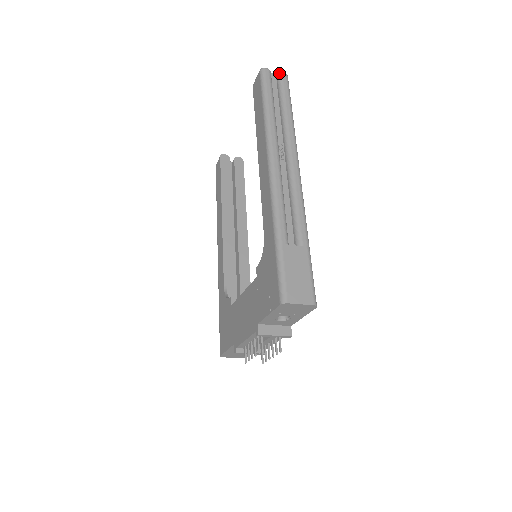
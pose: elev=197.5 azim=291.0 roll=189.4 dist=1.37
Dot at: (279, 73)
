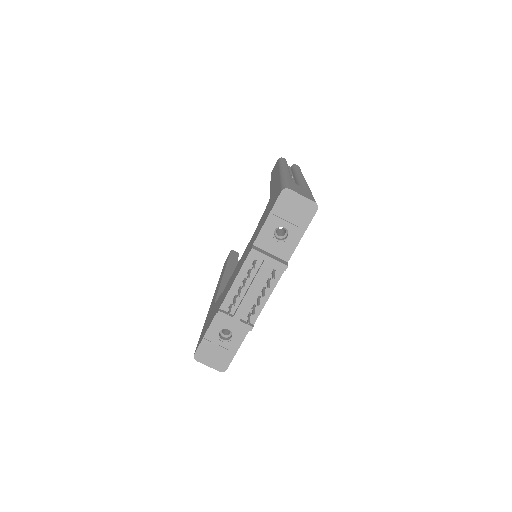
Dot at: (293, 164)
